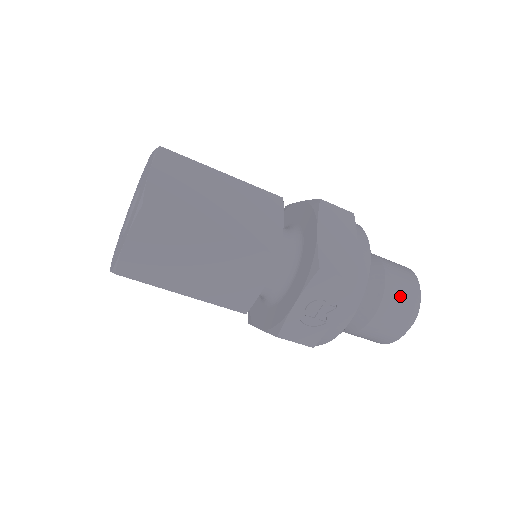
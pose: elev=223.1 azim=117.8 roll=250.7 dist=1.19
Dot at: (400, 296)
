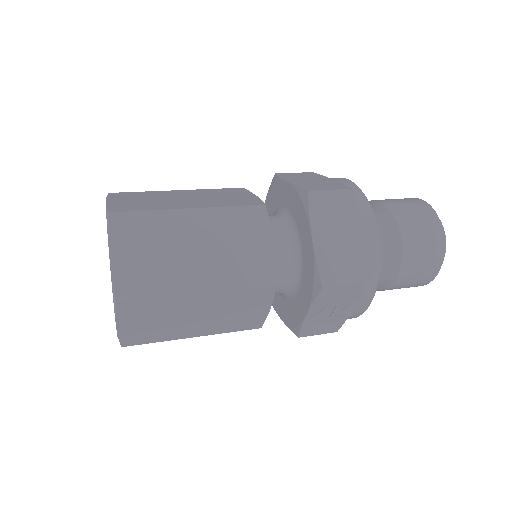
Dot at: (421, 253)
